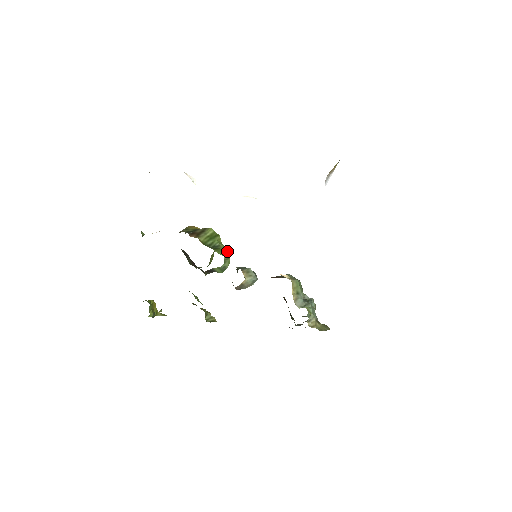
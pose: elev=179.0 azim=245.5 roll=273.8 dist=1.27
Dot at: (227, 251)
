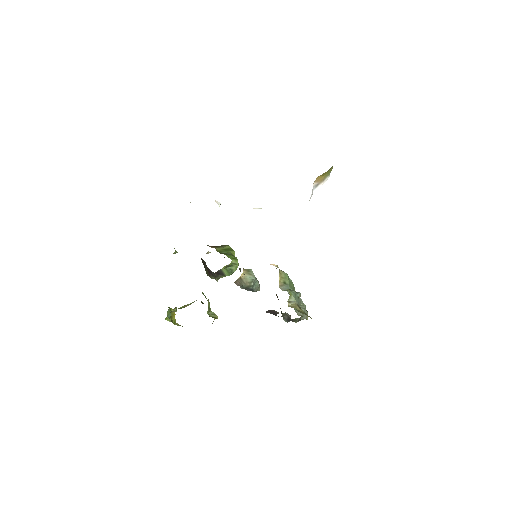
Dot at: (236, 259)
